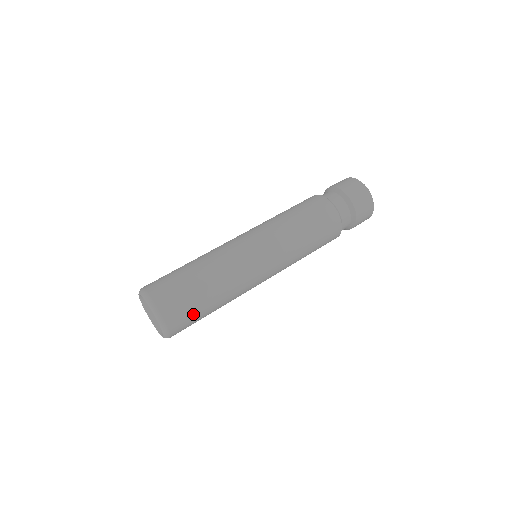
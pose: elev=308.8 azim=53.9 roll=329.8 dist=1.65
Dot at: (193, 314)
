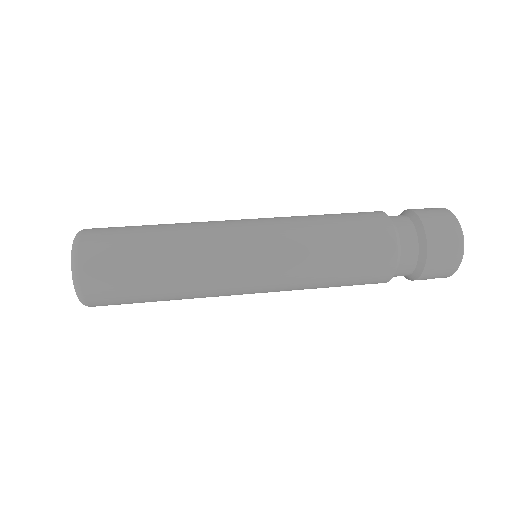
Dot at: (120, 256)
